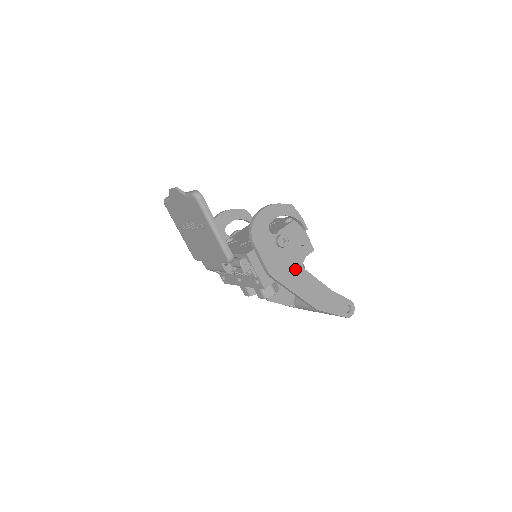
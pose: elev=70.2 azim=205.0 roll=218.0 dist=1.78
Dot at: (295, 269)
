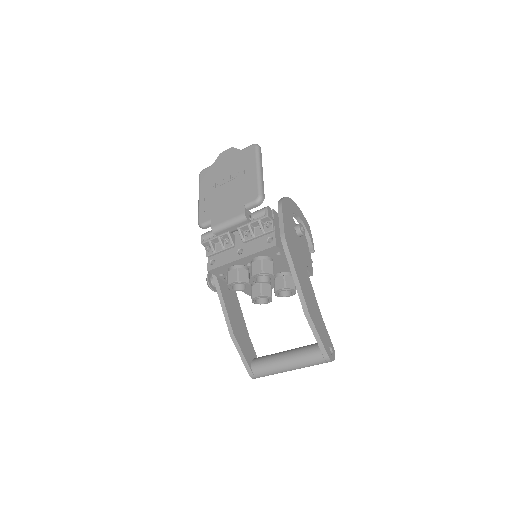
Dot at: (301, 261)
